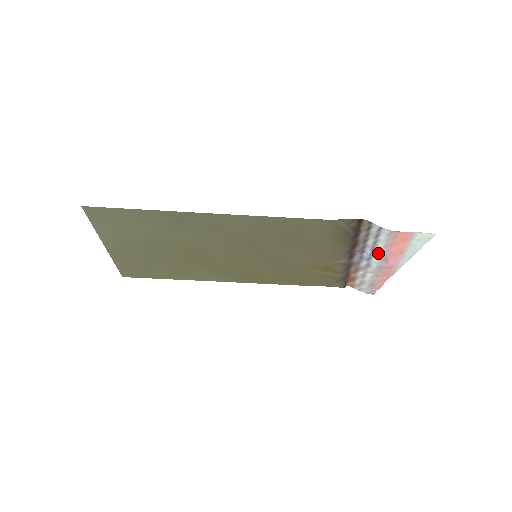
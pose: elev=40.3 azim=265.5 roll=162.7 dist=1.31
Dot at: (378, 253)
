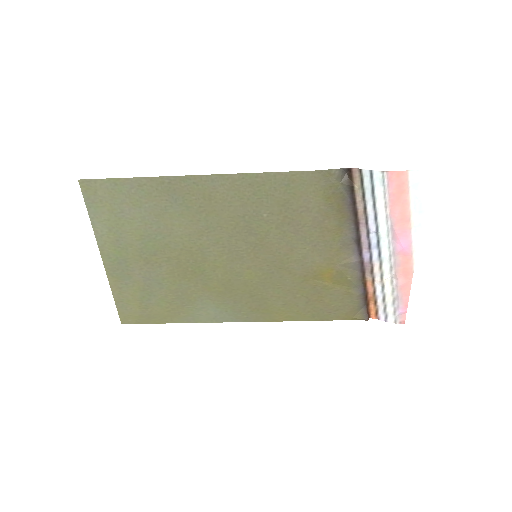
Dot at: (383, 225)
